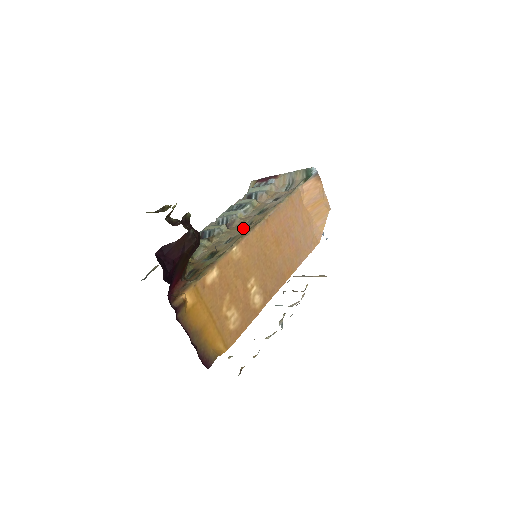
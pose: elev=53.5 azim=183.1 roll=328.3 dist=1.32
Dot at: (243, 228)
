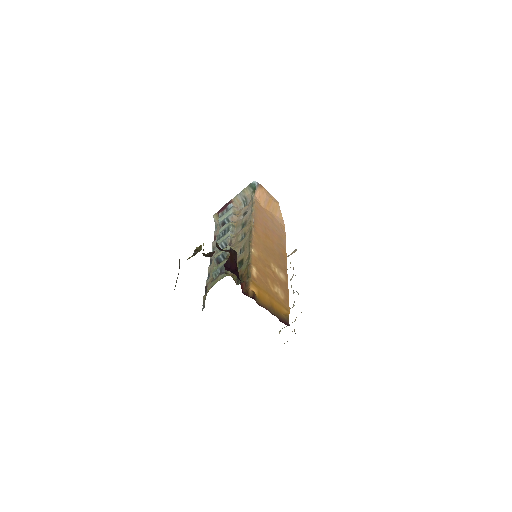
Dot at: (243, 239)
